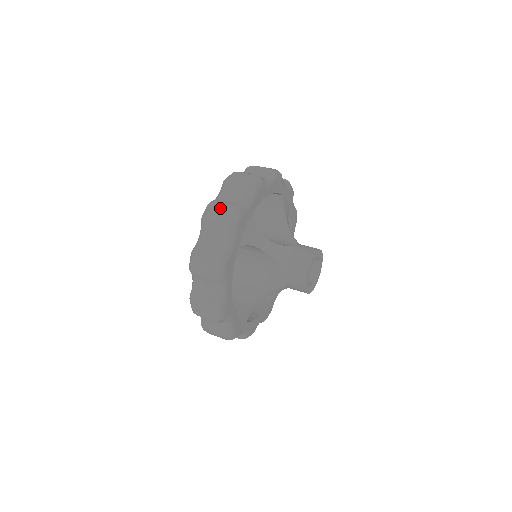
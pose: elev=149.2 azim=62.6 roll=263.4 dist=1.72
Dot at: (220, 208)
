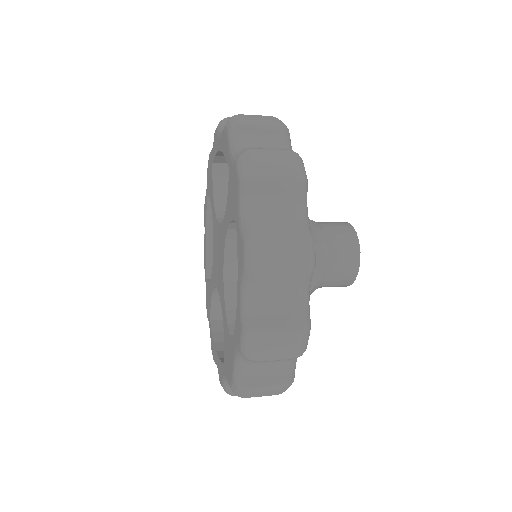
Dot at: (273, 155)
